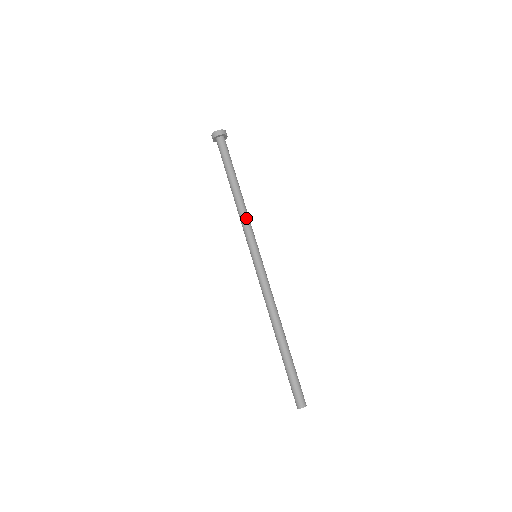
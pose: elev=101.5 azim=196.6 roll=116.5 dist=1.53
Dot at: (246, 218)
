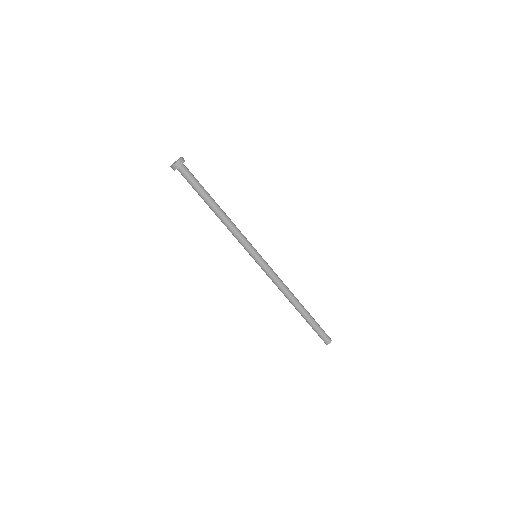
Dot at: (232, 233)
